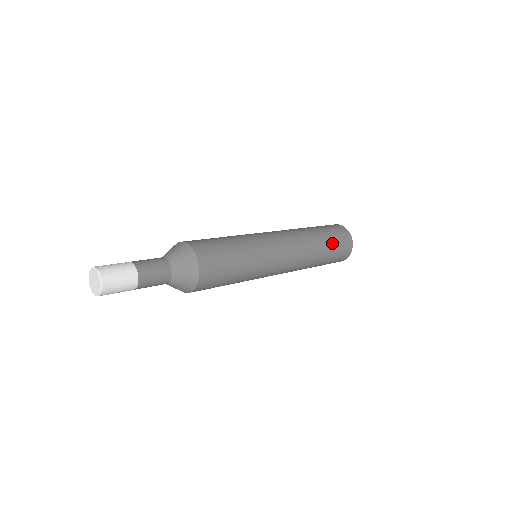
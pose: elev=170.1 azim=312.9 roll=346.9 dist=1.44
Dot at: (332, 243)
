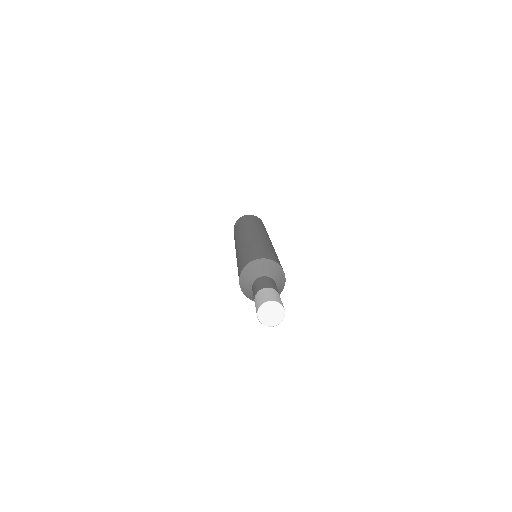
Dot at: occluded
